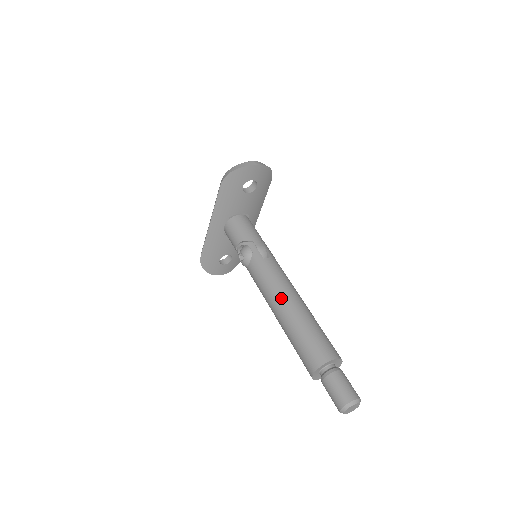
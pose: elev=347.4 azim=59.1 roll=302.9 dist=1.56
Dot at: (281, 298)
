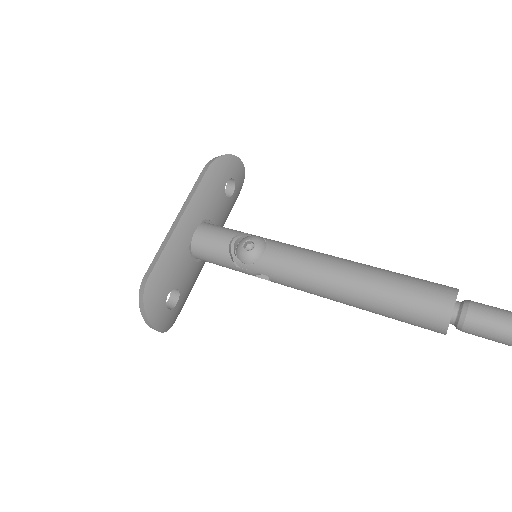
Dot at: (344, 259)
